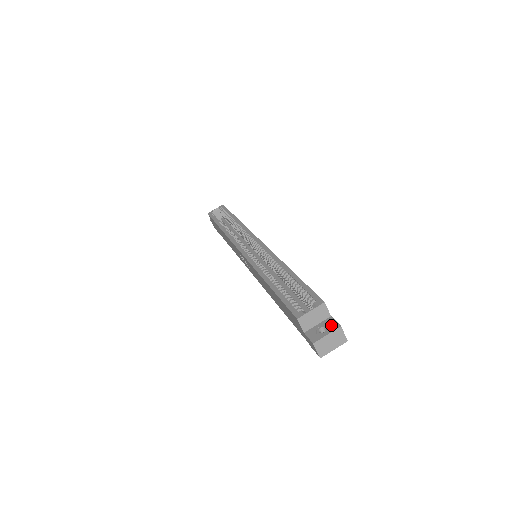
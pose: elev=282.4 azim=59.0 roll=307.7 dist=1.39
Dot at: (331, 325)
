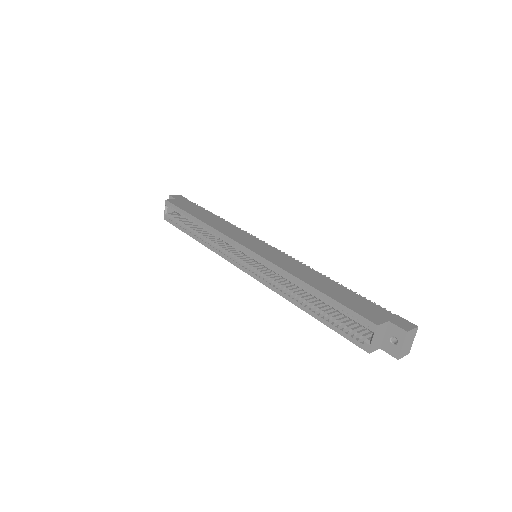
Dot at: (397, 333)
